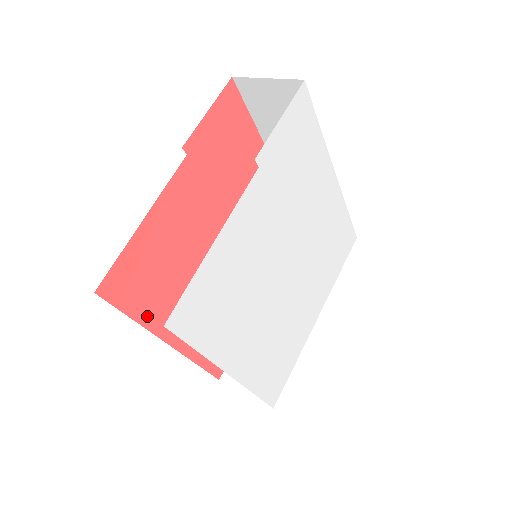
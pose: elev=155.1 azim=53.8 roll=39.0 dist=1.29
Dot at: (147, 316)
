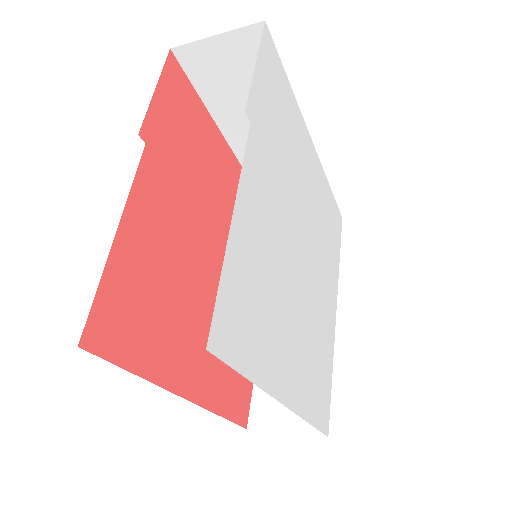
Dot at: (151, 366)
